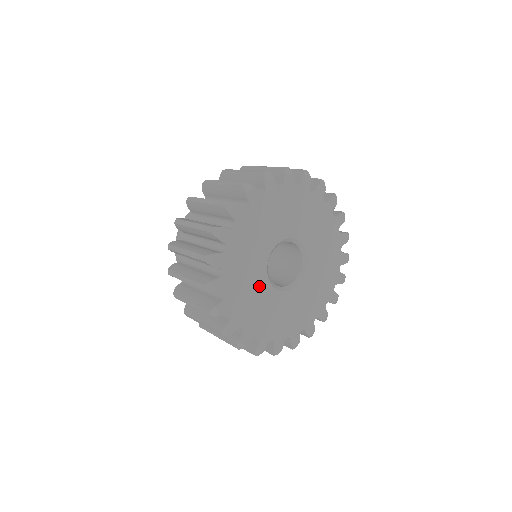
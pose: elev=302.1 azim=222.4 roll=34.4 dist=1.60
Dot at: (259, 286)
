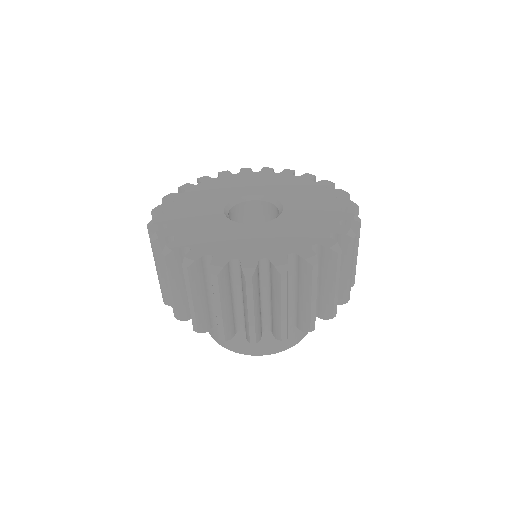
Dot at: (230, 230)
